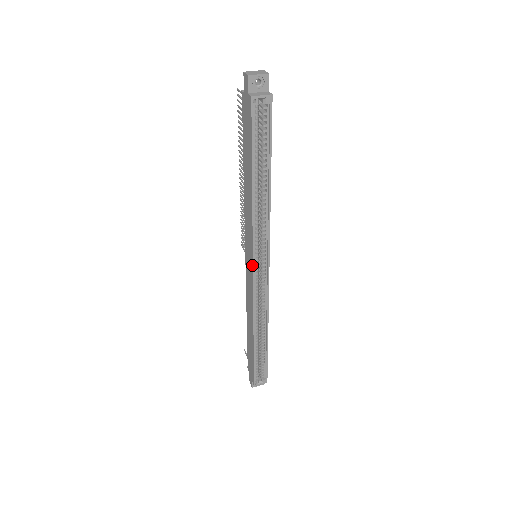
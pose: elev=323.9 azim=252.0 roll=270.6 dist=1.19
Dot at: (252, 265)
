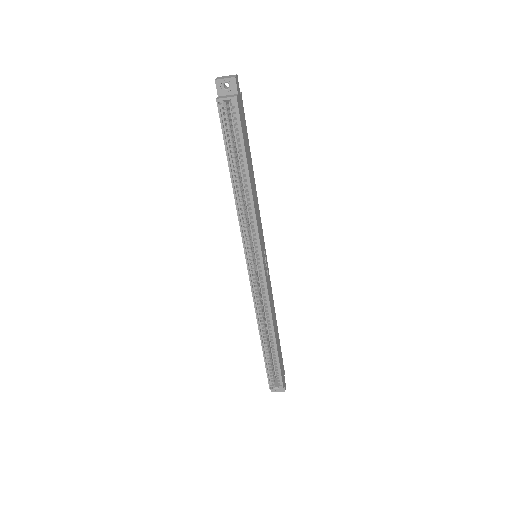
Dot at: (246, 263)
